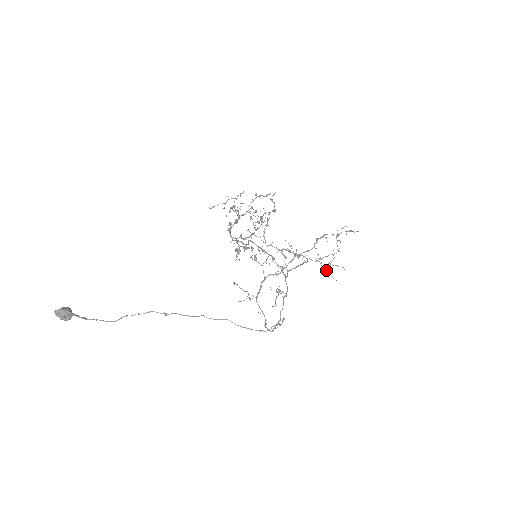
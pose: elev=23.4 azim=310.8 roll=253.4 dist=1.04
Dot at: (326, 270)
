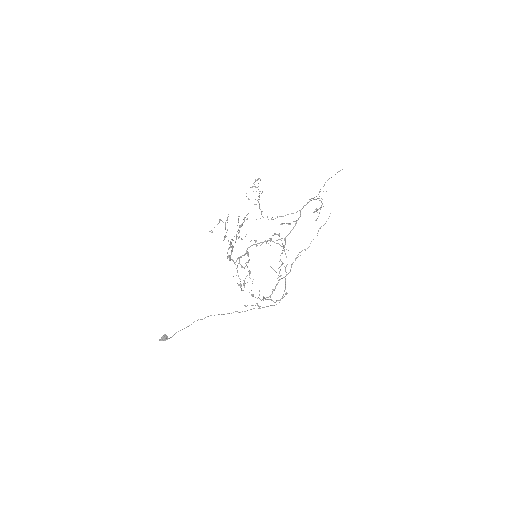
Dot at: occluded
